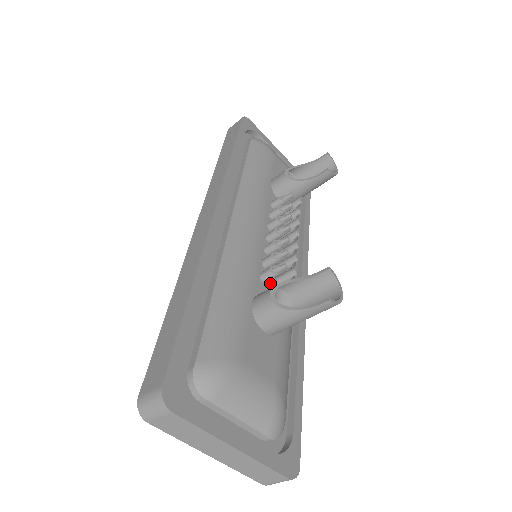
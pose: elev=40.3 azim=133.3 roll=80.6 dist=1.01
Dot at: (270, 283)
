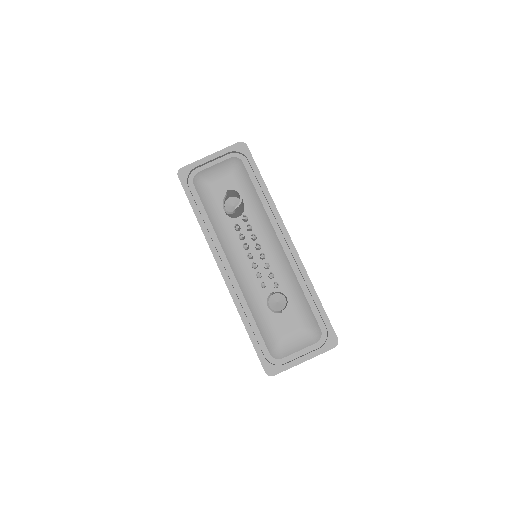
Dot at: (268, 282)
